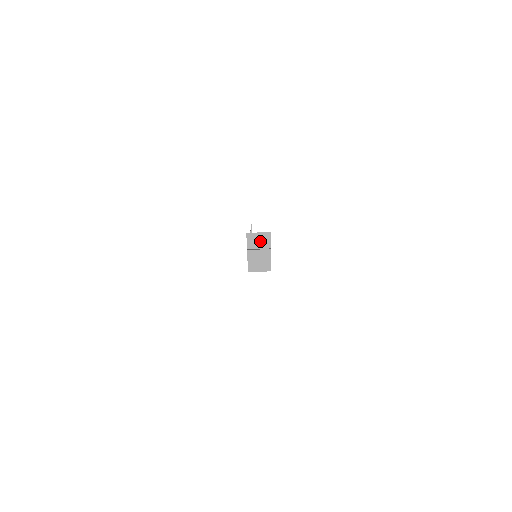
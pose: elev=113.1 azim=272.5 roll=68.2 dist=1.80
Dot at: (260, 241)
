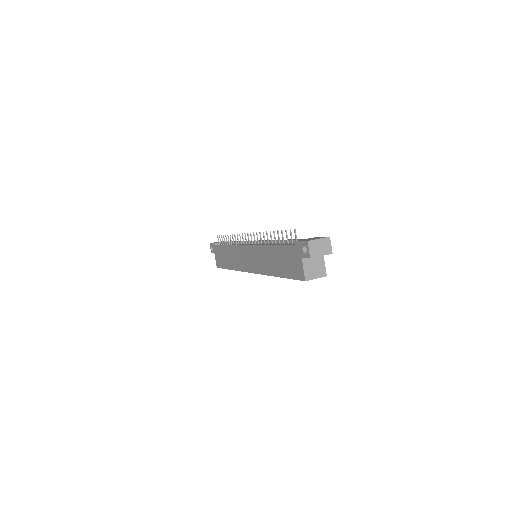
Dot at: (321, 248)
